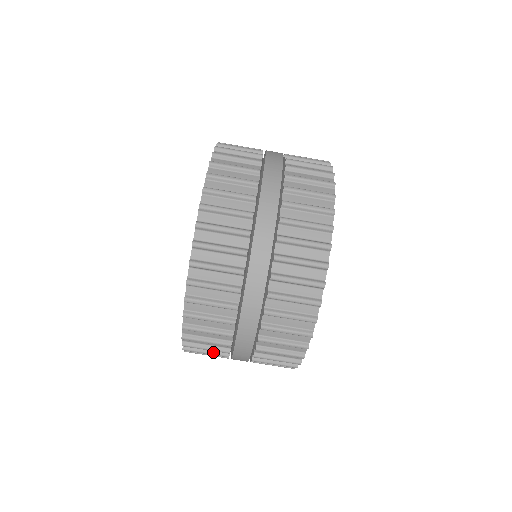
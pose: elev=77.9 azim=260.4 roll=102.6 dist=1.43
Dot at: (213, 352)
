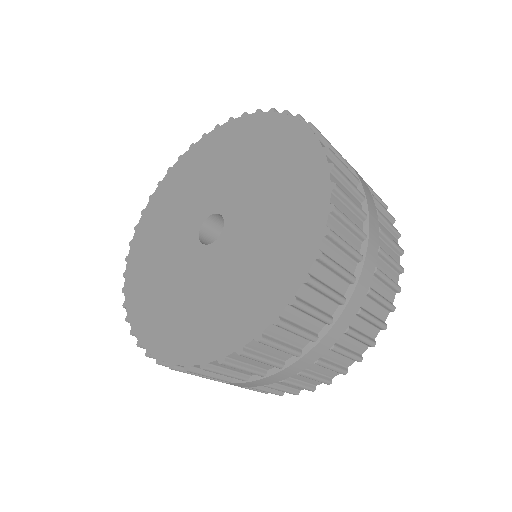
Dot at: occluded
